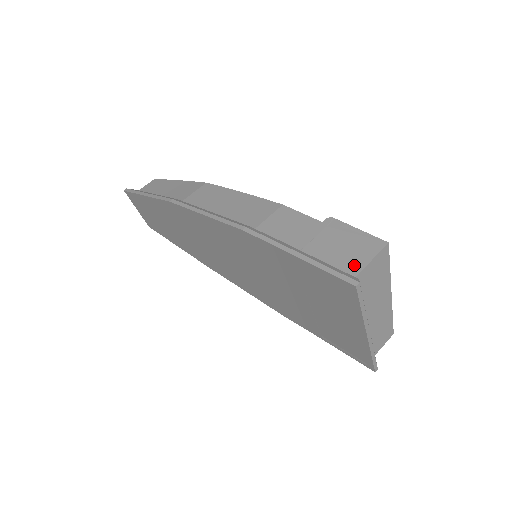
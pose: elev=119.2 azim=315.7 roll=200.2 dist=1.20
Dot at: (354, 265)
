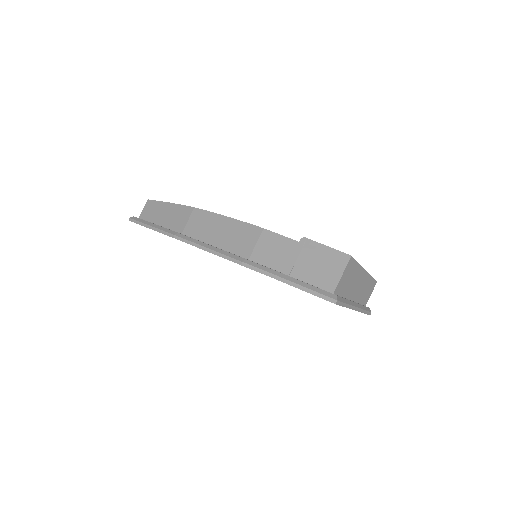
Dot at: (331, 282)
